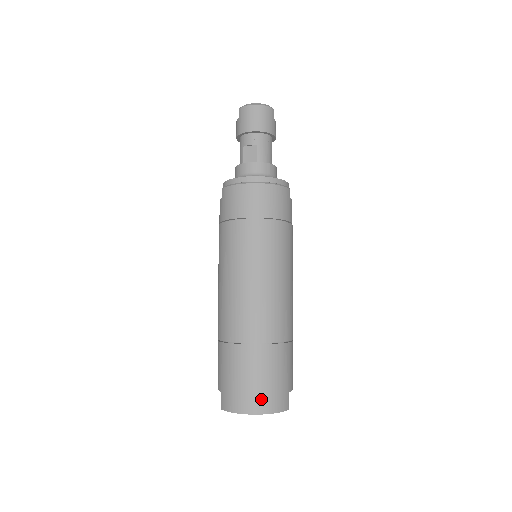
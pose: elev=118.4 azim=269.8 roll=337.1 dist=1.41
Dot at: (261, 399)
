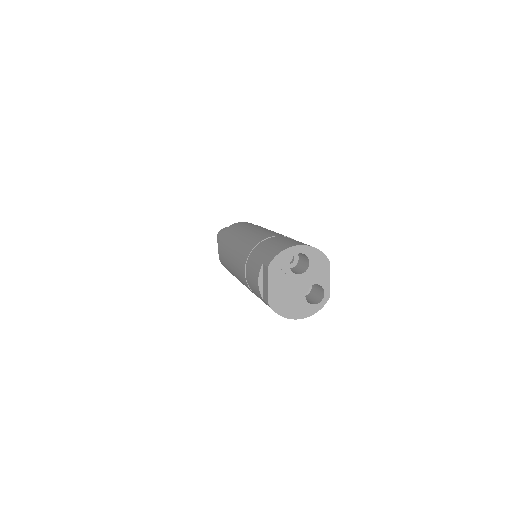
Dot at: (299, 243)
